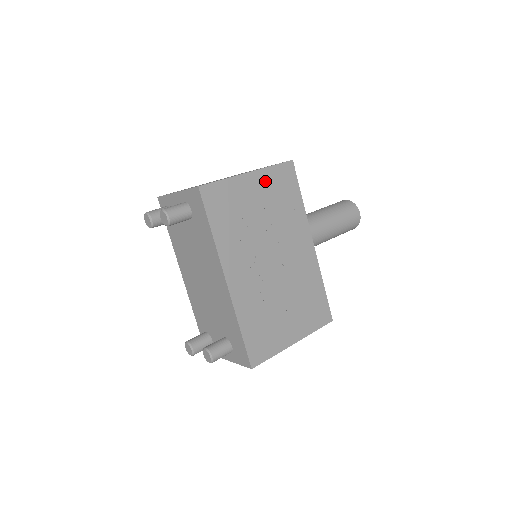
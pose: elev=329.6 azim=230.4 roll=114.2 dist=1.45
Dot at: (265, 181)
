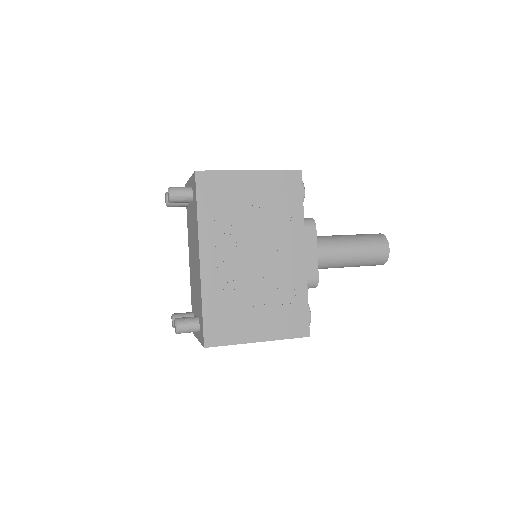
Dot at: (265, 182)
